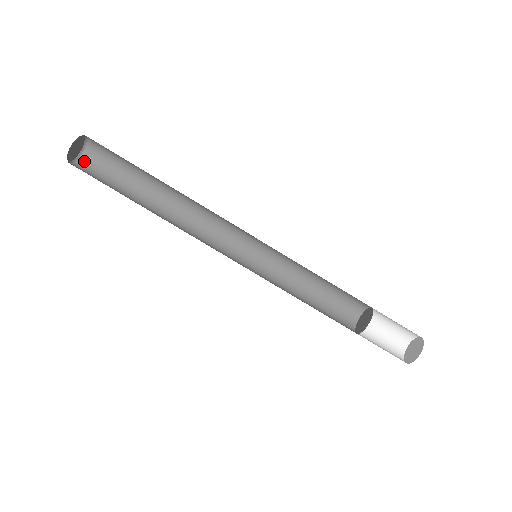
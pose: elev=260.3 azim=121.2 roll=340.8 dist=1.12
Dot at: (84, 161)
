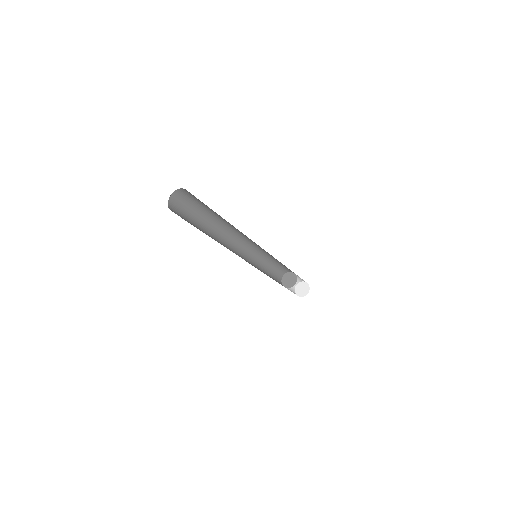
Dot at: (174, 197)
